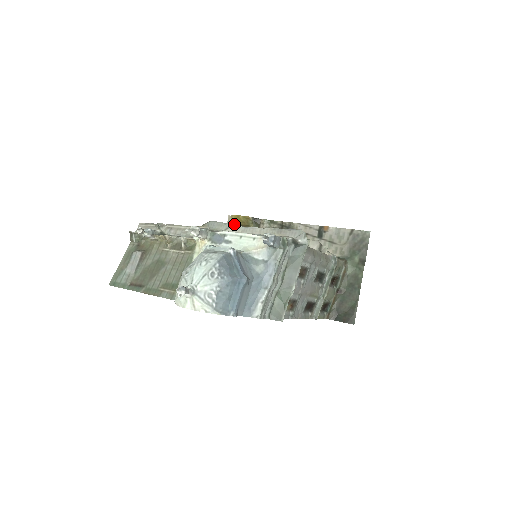
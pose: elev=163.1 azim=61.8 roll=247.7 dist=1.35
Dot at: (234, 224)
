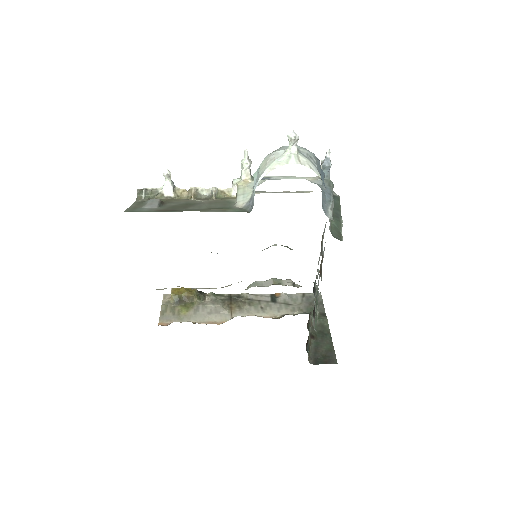
Dot at: (261, 191)
